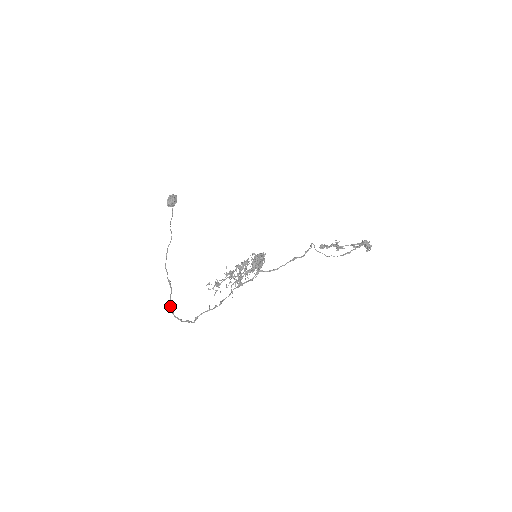
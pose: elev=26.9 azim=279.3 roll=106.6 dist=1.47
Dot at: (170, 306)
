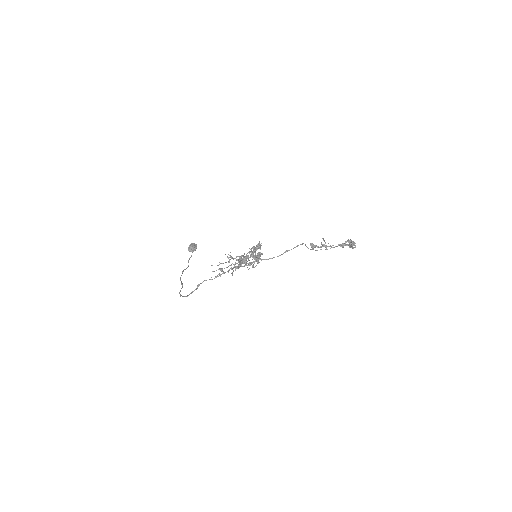
Dot at: occluded
